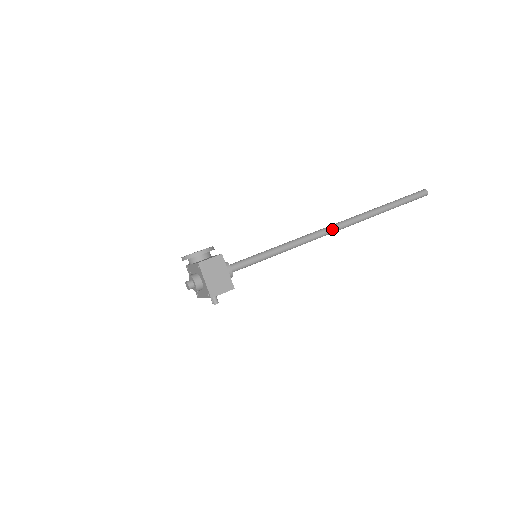
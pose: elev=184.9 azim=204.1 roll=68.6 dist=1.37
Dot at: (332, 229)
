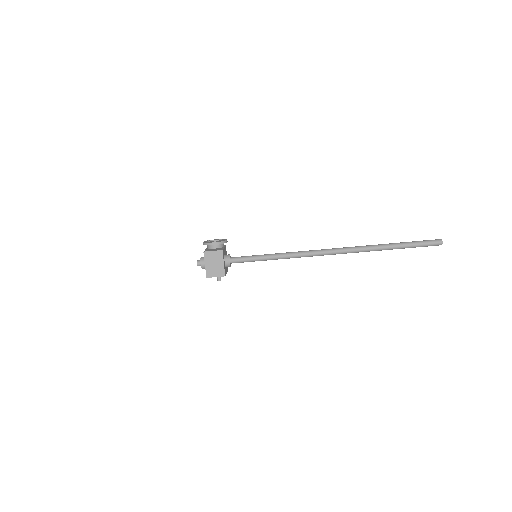
Dot at: (326, 252)
